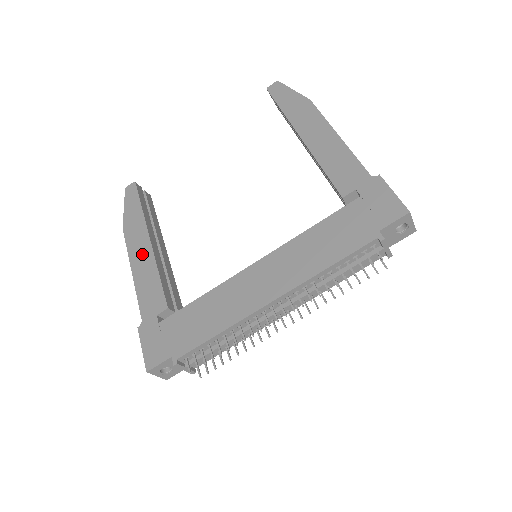
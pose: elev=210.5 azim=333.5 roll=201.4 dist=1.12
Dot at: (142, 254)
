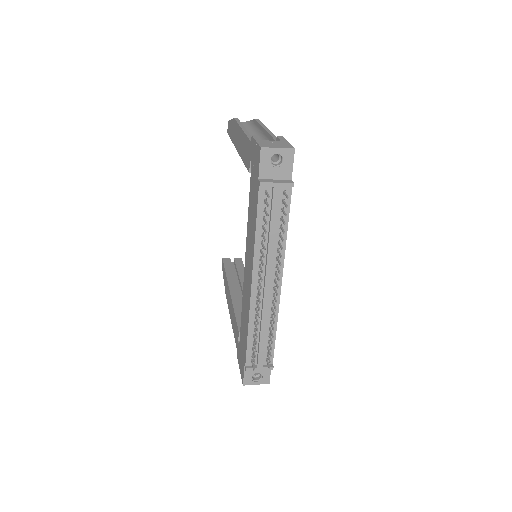
Dot at: (230, 304)
